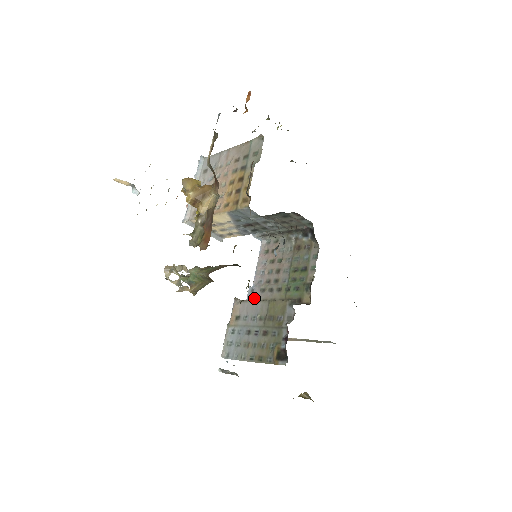
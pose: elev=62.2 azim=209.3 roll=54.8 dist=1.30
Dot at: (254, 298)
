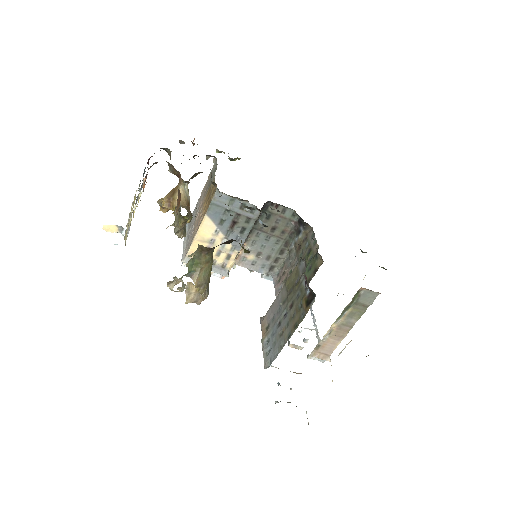
Dot at: occluded
